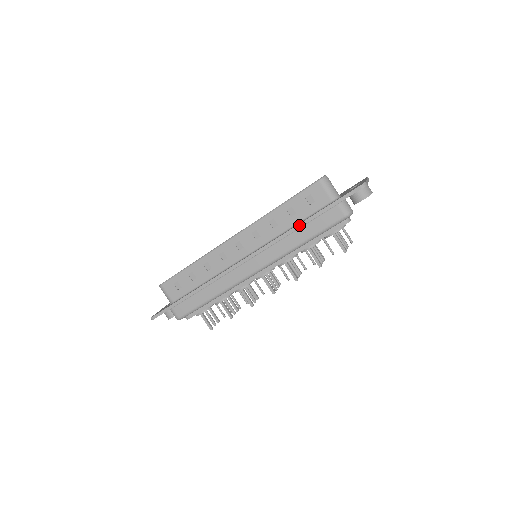
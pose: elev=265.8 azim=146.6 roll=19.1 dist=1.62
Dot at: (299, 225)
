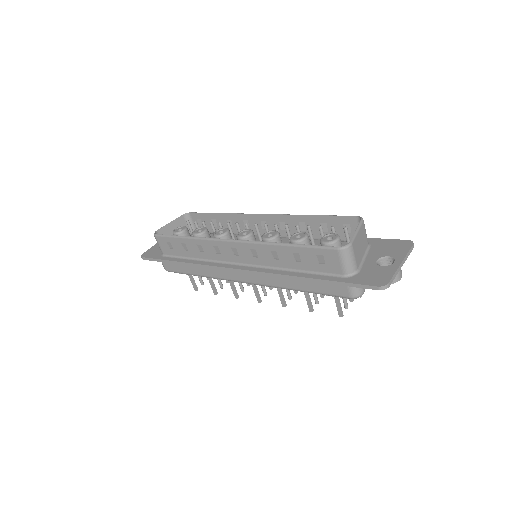
Dot at: (298, 277)
